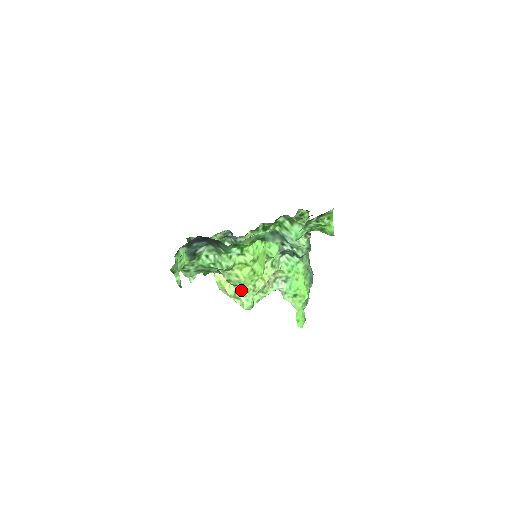
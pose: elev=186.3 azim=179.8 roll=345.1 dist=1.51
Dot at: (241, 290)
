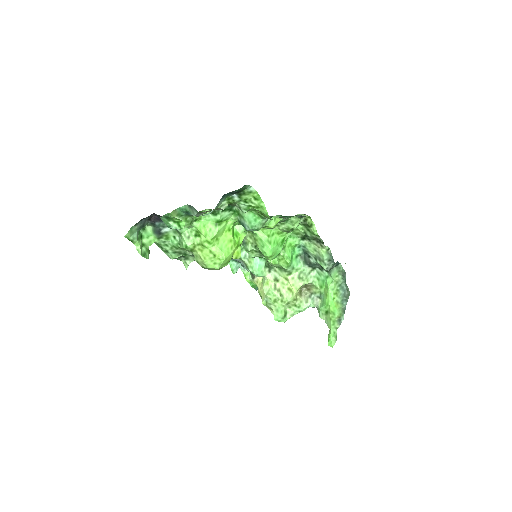
Dot at: (270, 299)
